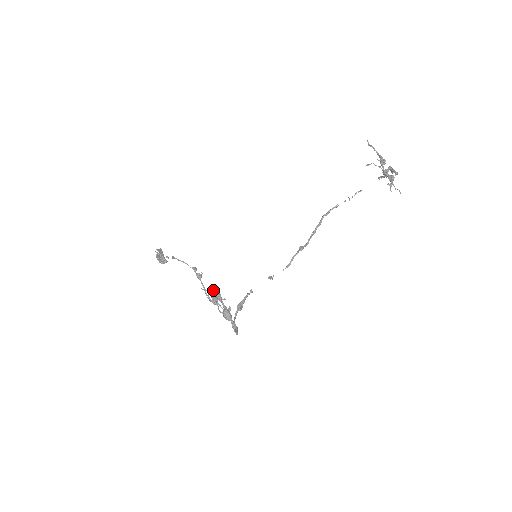
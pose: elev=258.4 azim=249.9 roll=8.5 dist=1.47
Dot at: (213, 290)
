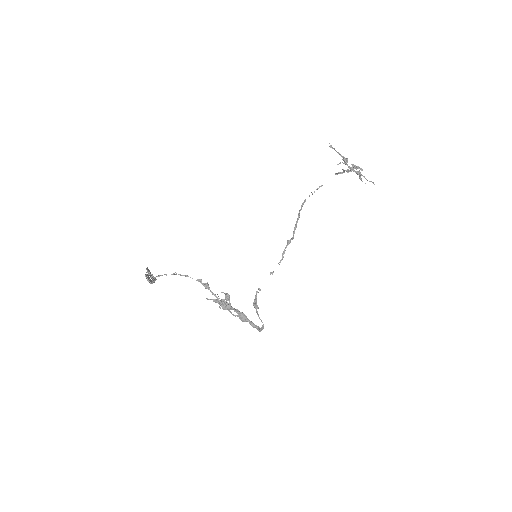
Dot at: (227, 296)
